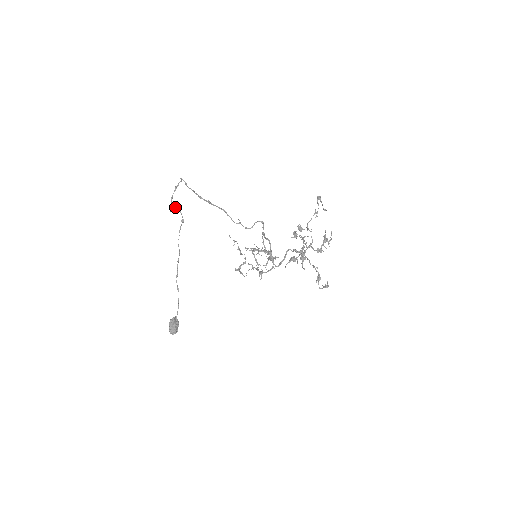
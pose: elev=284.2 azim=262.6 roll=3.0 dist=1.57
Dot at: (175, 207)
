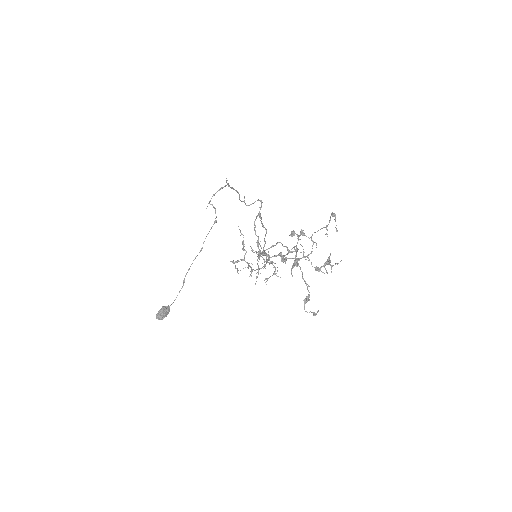
Dot at: occluded
